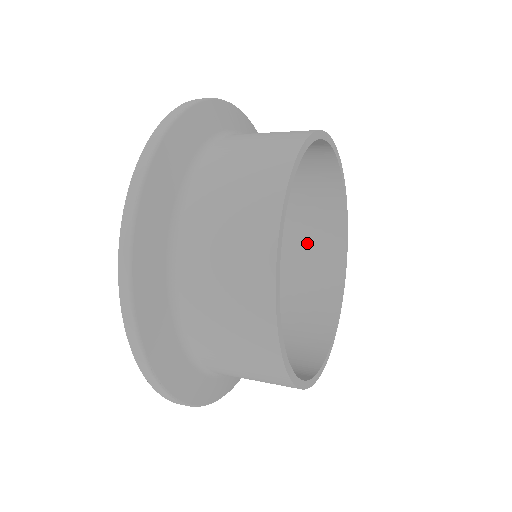
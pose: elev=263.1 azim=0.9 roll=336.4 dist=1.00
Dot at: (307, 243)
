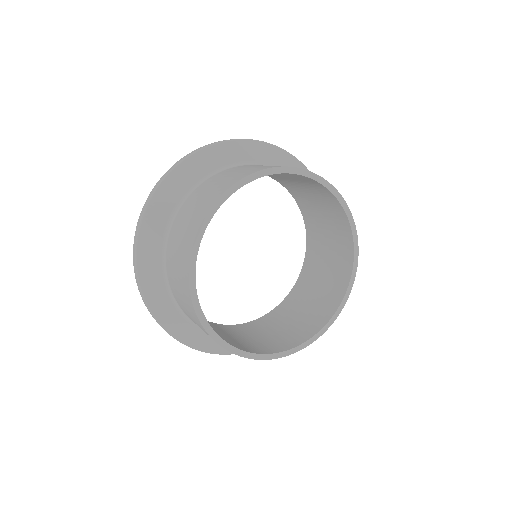
Dot at: (296, 322)
